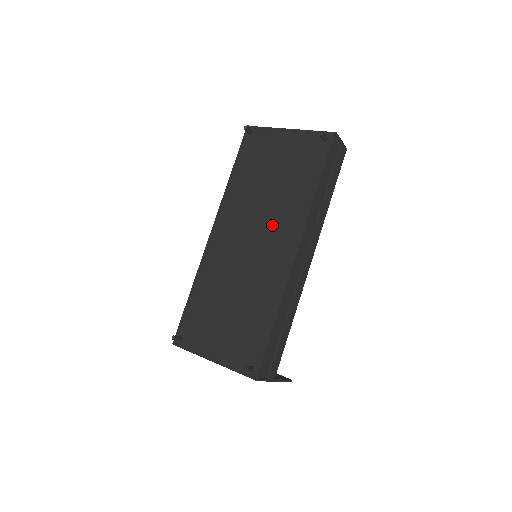
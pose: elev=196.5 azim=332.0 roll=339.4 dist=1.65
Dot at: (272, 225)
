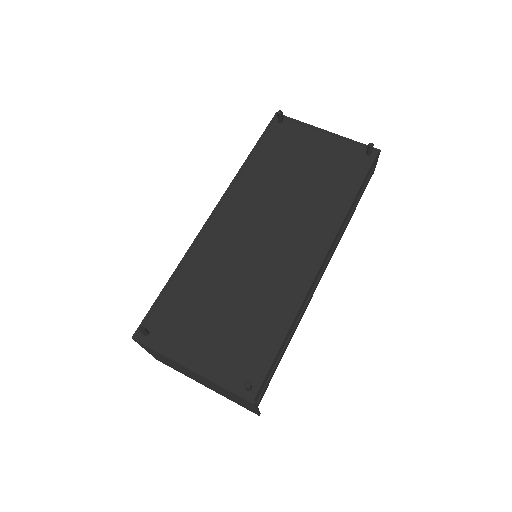
Dot at: (295, 224)
